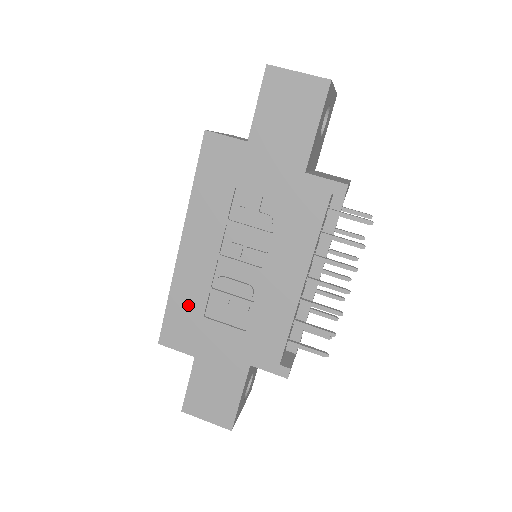
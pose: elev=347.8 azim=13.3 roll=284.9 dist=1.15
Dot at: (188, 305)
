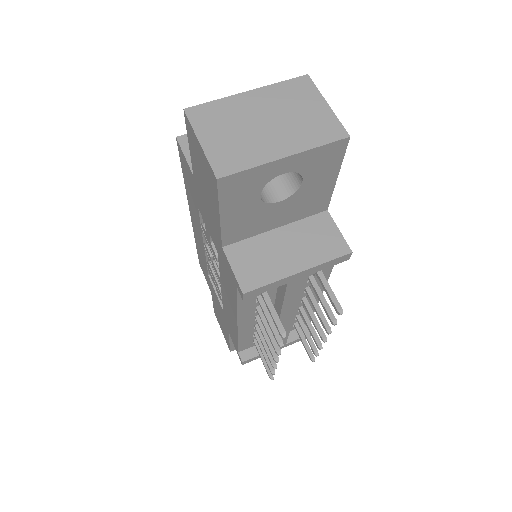
Dot at: (202, 259)
